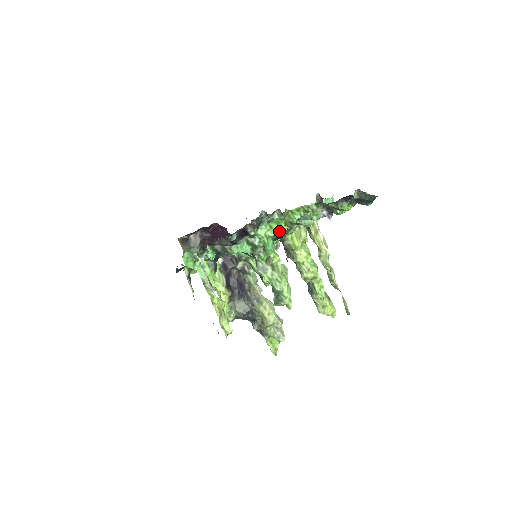
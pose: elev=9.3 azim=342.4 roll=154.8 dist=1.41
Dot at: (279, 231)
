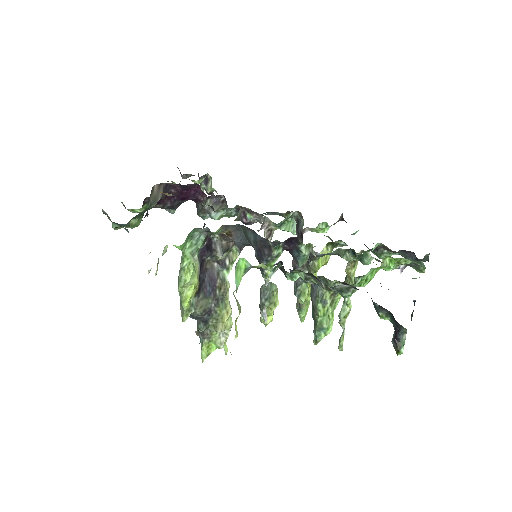
Dot at: (374, 275)
